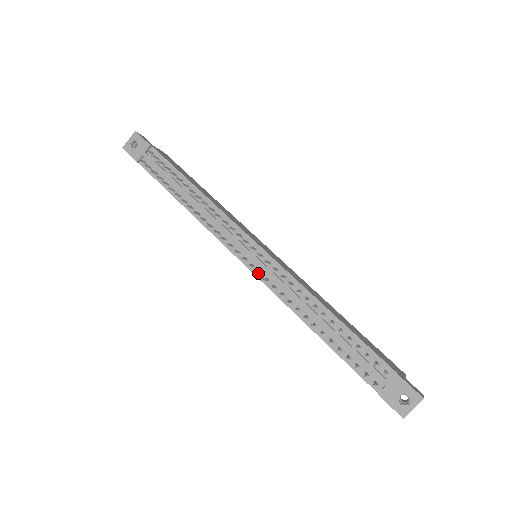
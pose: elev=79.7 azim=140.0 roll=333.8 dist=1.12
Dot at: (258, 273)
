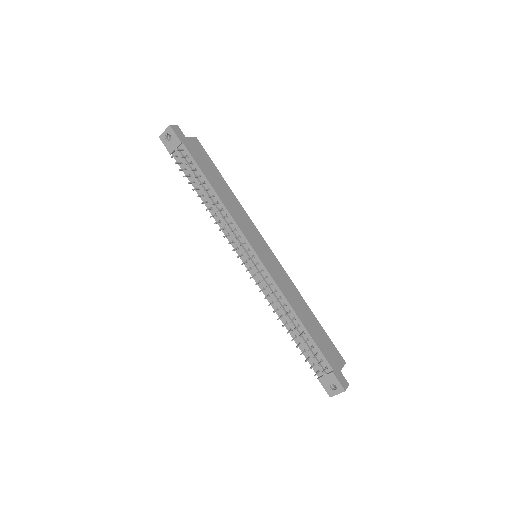
Dot at: (253, 277)
